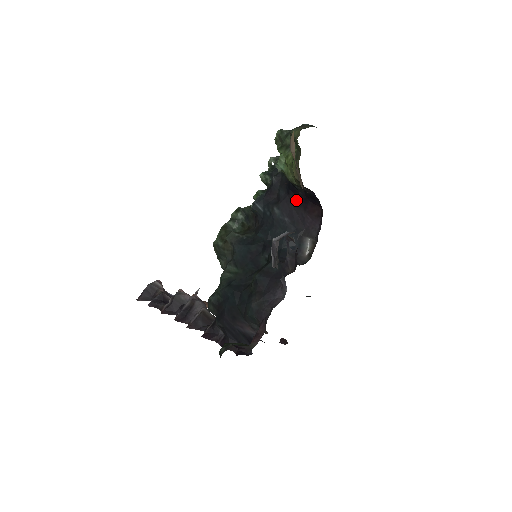
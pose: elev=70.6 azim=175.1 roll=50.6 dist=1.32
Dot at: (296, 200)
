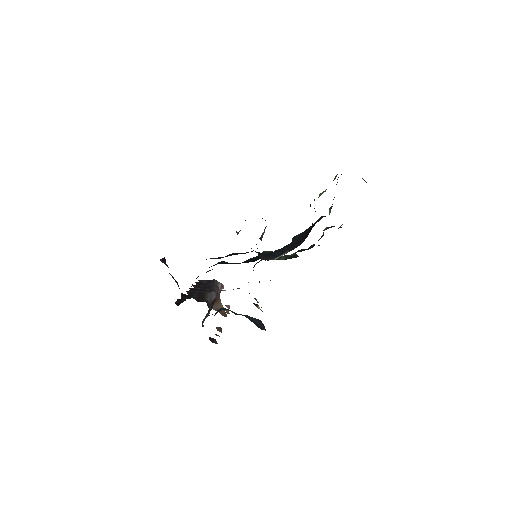
Dot at: occluded
